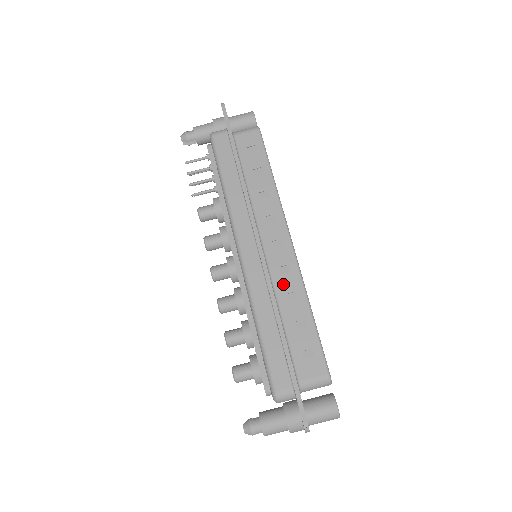
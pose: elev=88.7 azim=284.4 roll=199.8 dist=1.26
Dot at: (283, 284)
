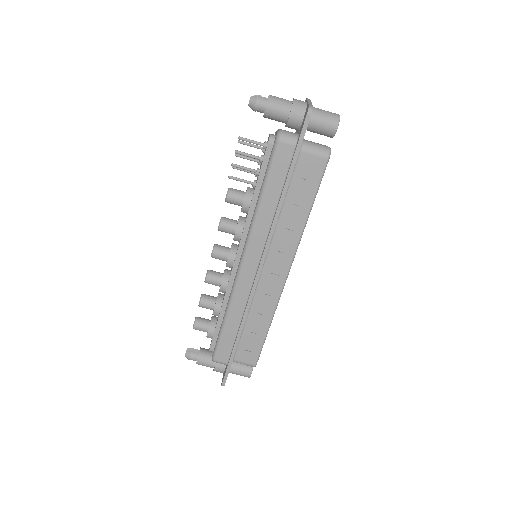
Dot at: (261, 301)
